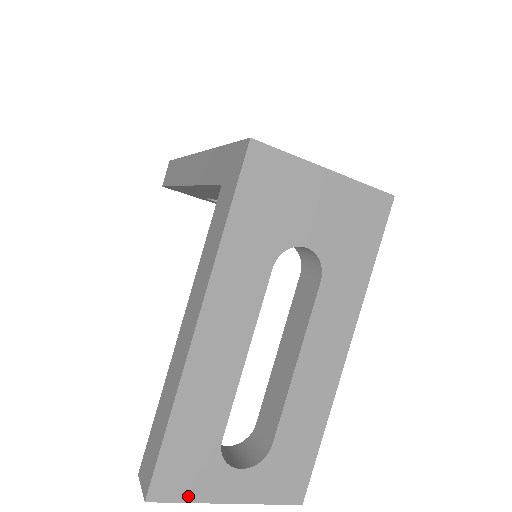
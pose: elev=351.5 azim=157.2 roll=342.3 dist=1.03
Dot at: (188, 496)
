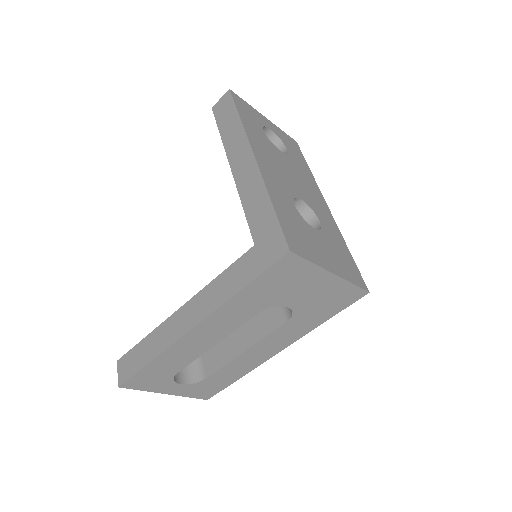
Dot at: (144, 389)
